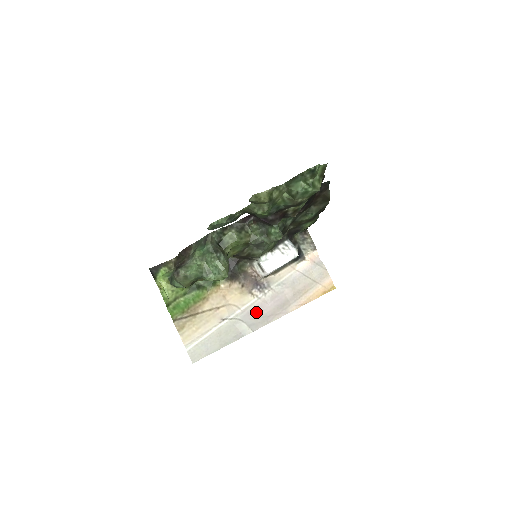
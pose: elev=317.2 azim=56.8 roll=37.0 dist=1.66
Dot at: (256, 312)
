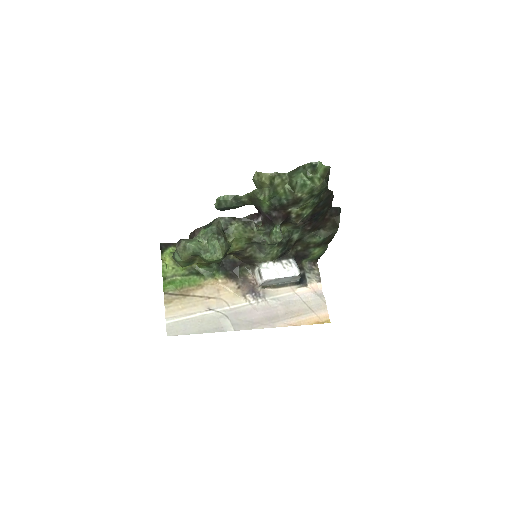
Dot at: (244, 315)
